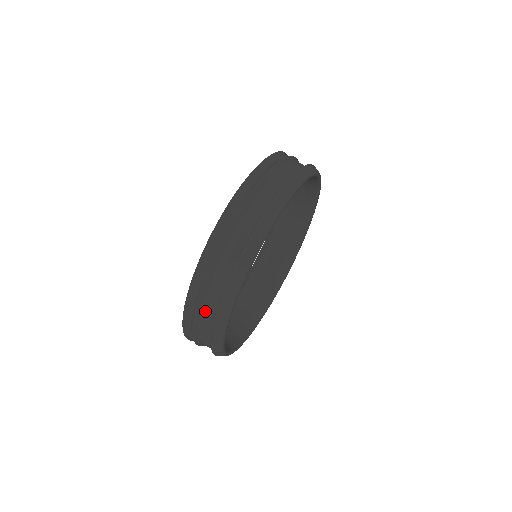
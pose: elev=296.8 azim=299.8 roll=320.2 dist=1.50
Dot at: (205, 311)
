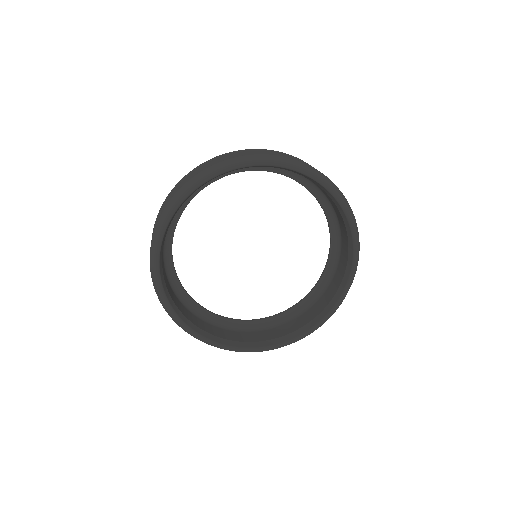
Dot at: occluded
